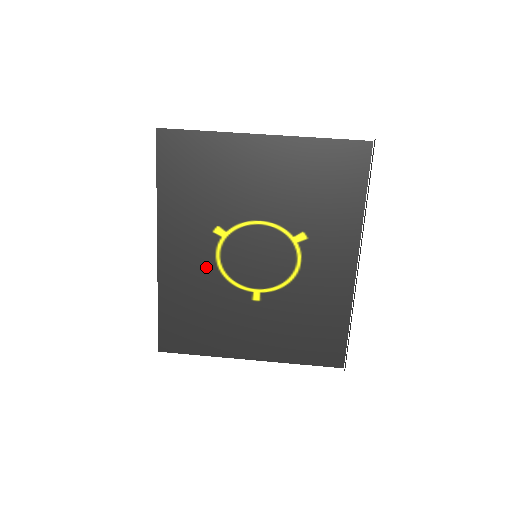
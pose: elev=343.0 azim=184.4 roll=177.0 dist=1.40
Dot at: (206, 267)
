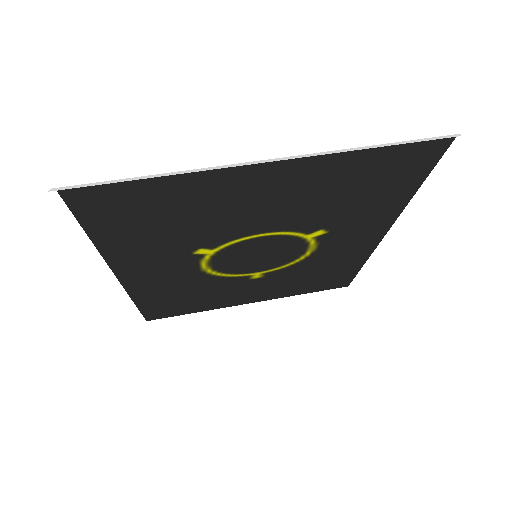
Dot at: (190, 275)
